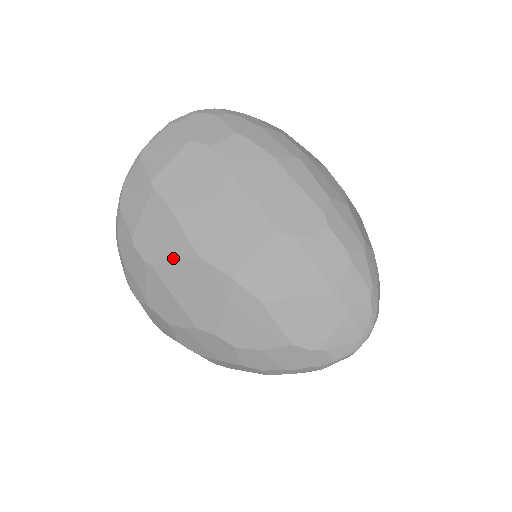
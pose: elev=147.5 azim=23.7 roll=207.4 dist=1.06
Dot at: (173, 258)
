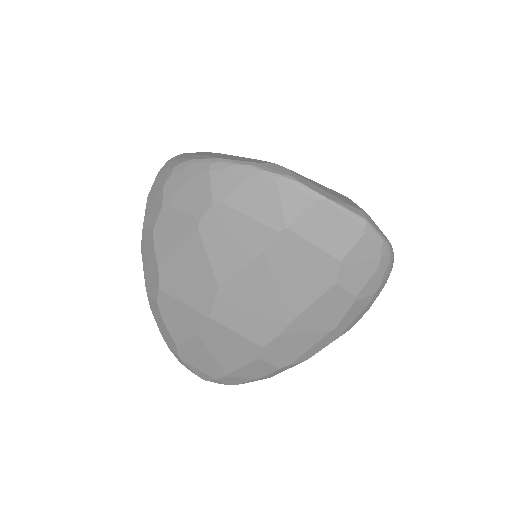
Dot at: (211, 257)
